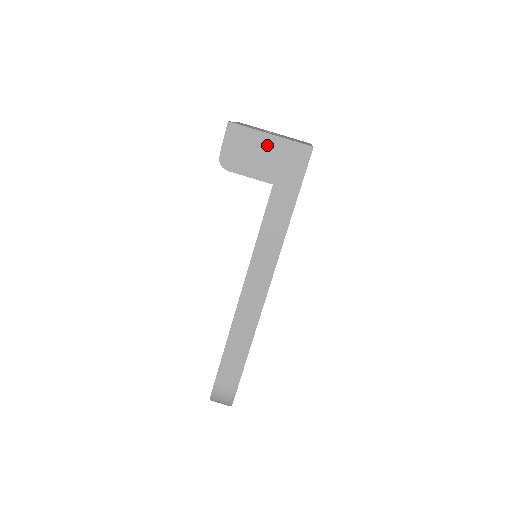
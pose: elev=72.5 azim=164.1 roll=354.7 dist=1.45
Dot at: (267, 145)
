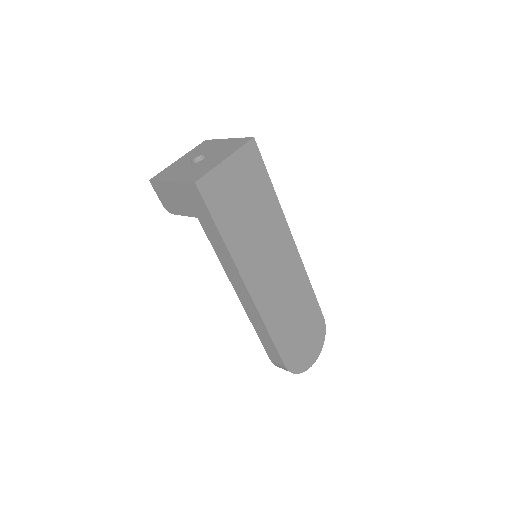
Dot at: (175, 190)
